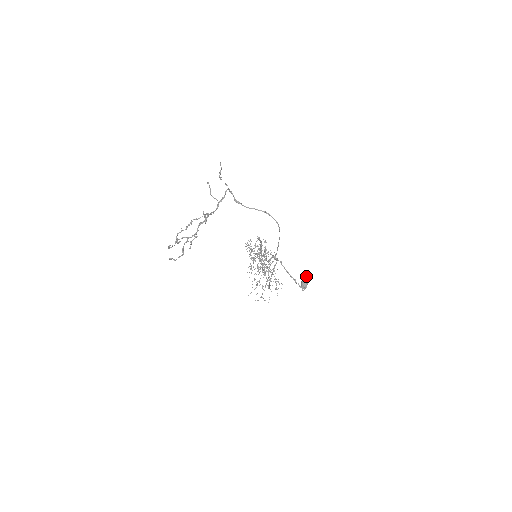
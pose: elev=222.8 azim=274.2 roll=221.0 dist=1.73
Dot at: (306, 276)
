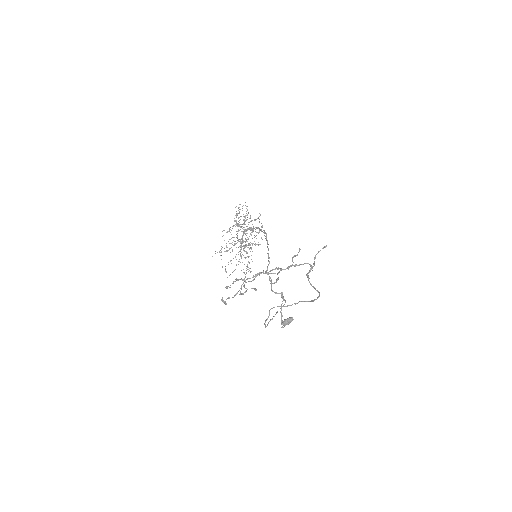
Dot at: occluded
